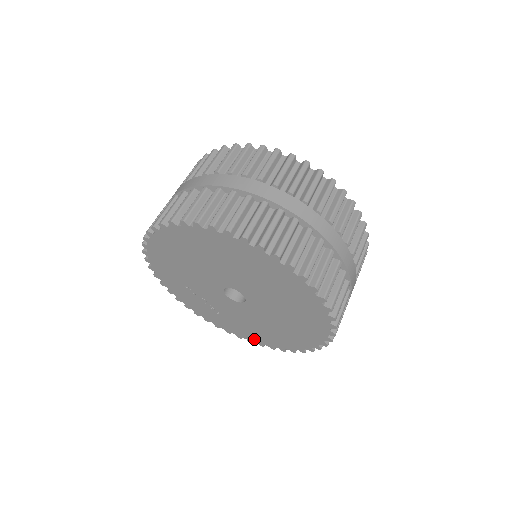
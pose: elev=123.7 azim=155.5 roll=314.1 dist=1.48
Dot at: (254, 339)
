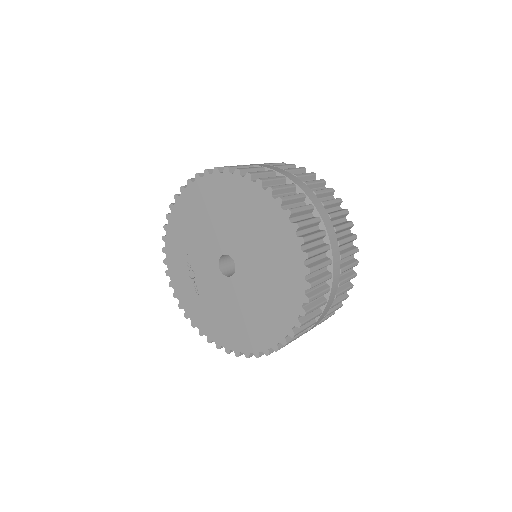
Dot at: (215, 336)
